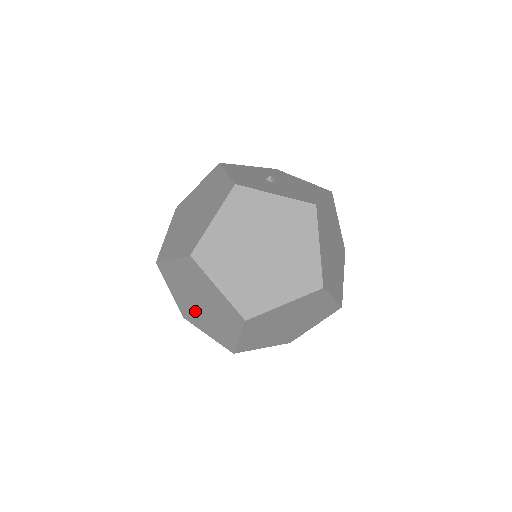
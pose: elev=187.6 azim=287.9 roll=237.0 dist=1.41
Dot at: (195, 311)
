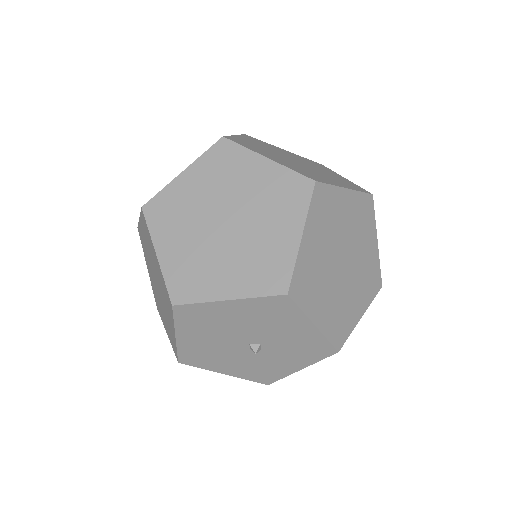
Dot at: (209, 255)
